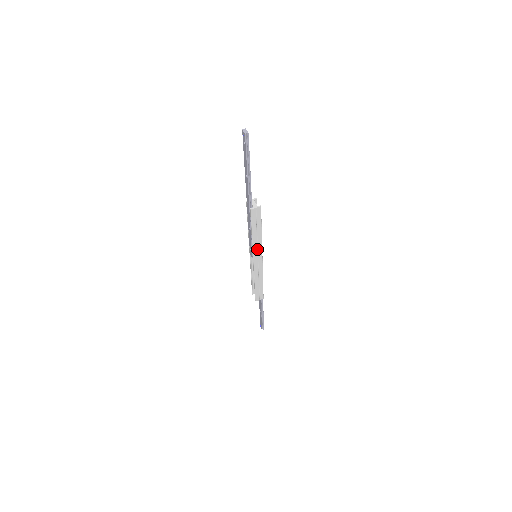
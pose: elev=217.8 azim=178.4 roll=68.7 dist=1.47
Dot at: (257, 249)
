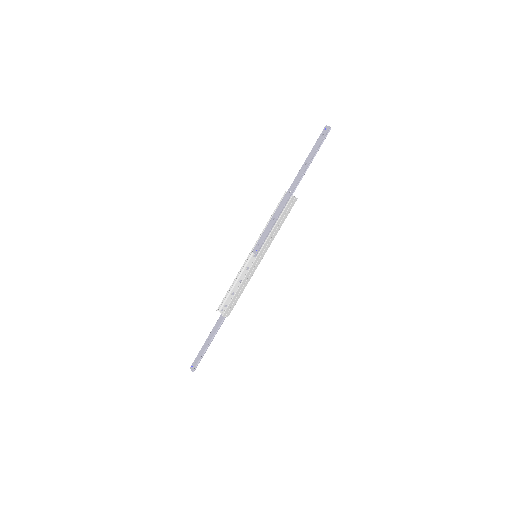
Dot at: (267, 244)
